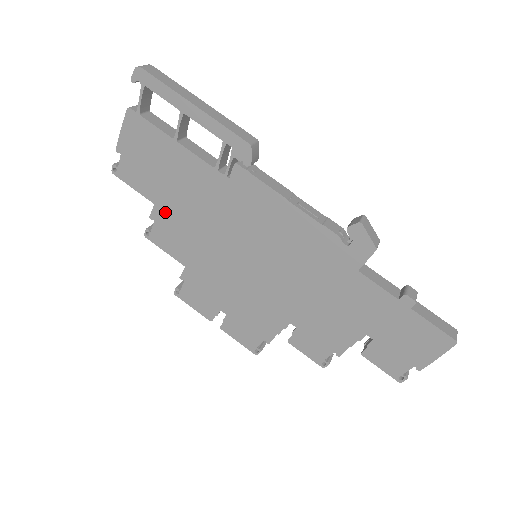
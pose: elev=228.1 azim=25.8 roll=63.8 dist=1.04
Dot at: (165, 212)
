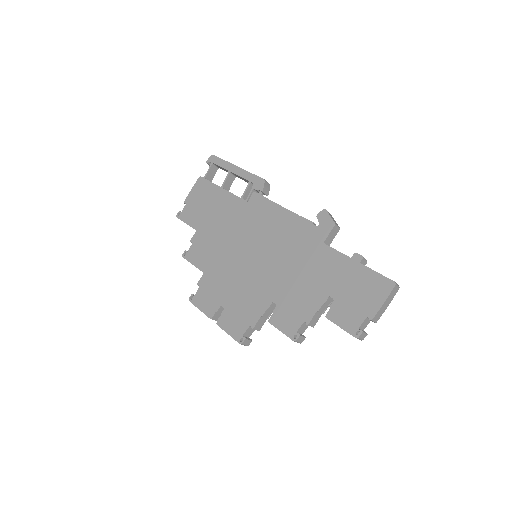
Dot at: (202, 234)
